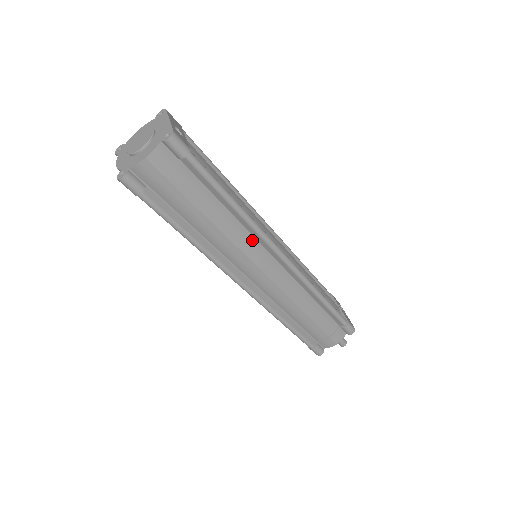
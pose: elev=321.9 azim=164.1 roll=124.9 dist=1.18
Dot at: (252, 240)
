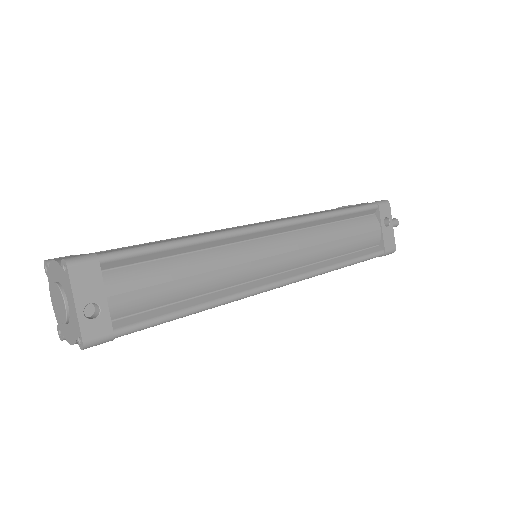
Dot at: occluded
